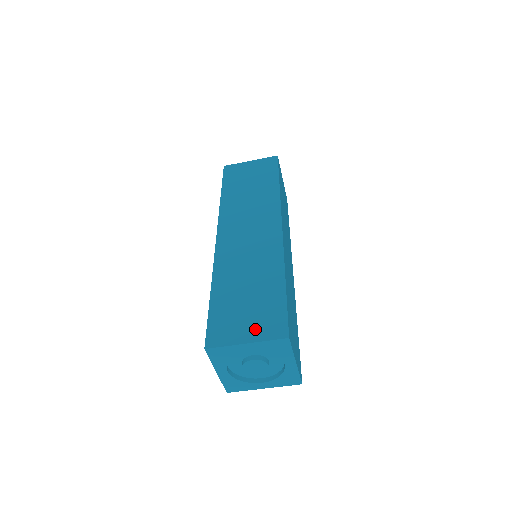
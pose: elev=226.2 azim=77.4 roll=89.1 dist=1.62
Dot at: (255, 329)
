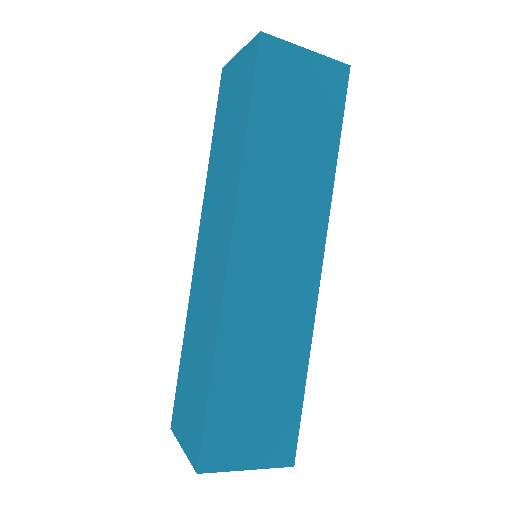
Dot at: (187, 435)
